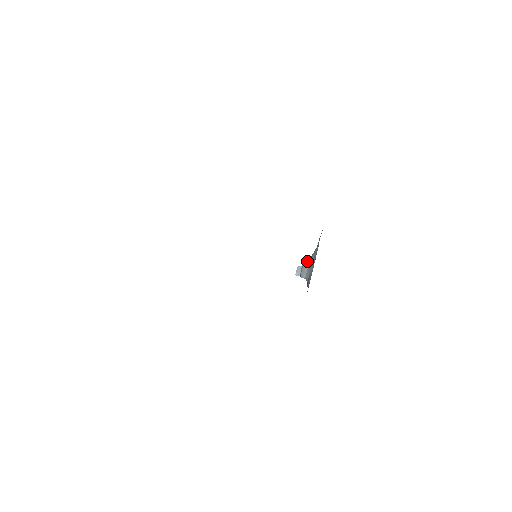
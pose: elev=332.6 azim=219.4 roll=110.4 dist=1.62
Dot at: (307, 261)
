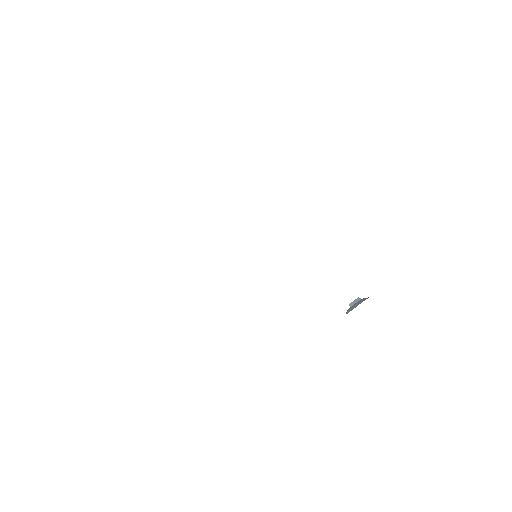
Dot at: (365, 298)
